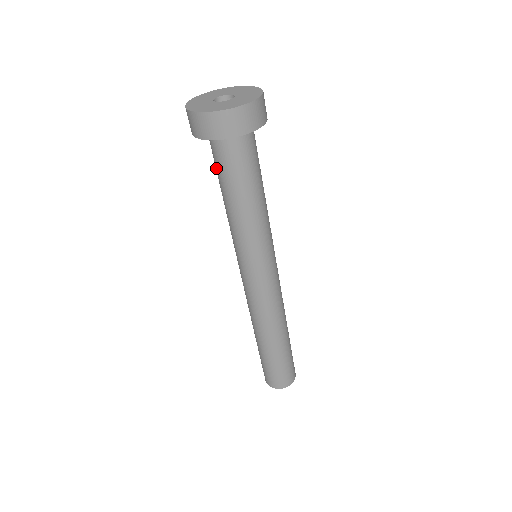
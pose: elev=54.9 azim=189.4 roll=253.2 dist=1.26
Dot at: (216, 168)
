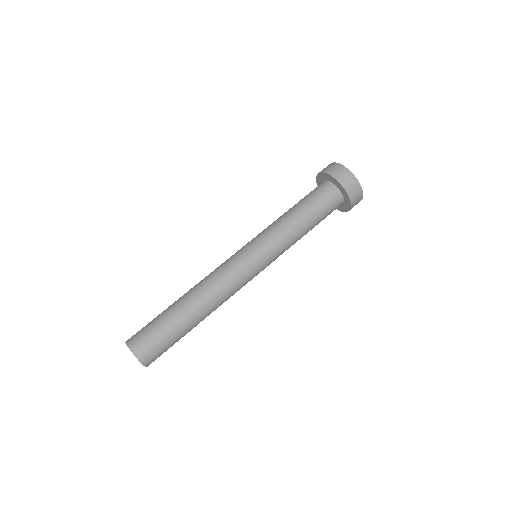
Dot at: (308, 195)
